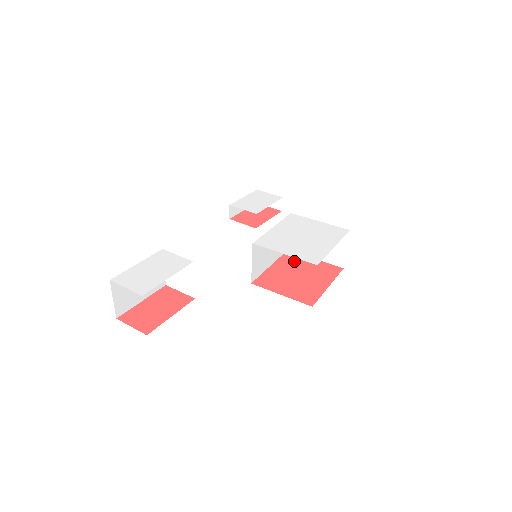
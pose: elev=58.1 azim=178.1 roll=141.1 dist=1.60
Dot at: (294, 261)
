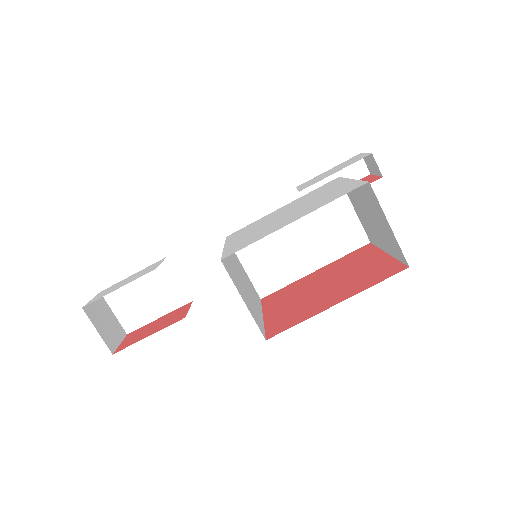
Dot at: (352, 261)
